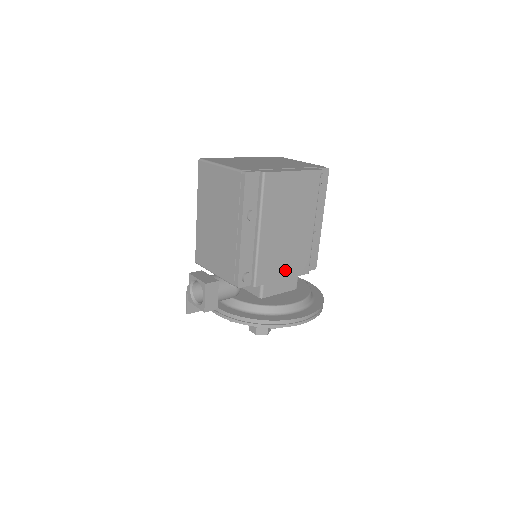
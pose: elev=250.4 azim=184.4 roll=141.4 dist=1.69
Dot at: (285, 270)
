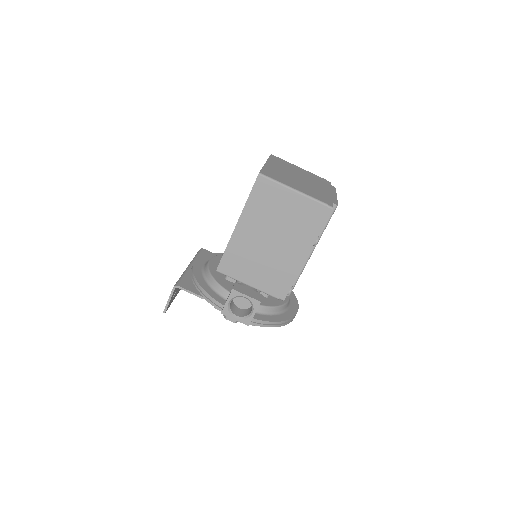
Dot at: occluded
